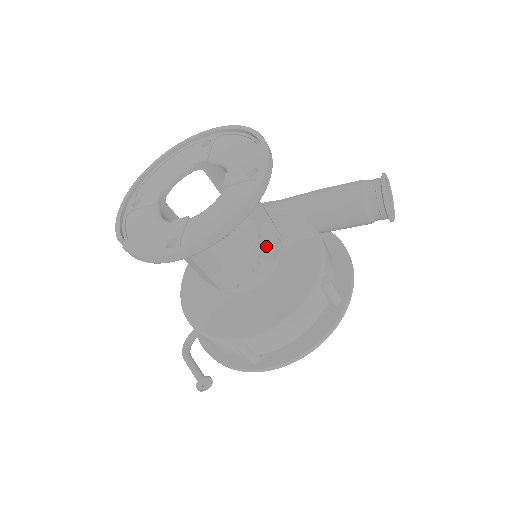
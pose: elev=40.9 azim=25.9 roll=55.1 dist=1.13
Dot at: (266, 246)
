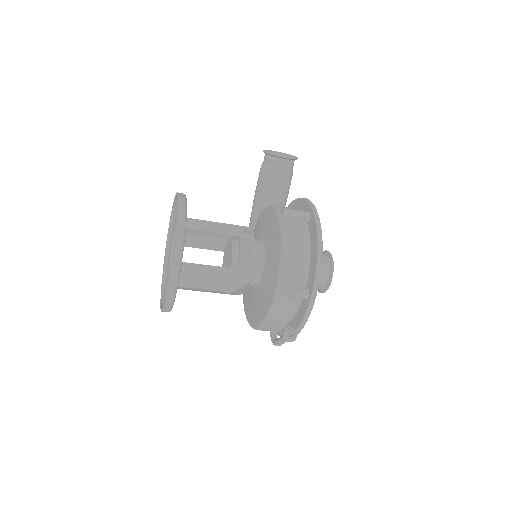
Dot at: (242, 238)
